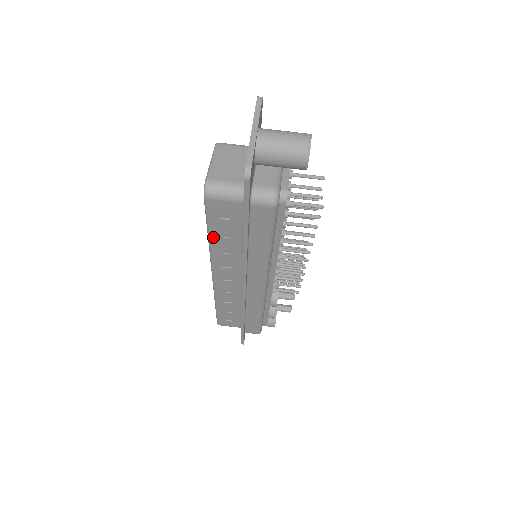
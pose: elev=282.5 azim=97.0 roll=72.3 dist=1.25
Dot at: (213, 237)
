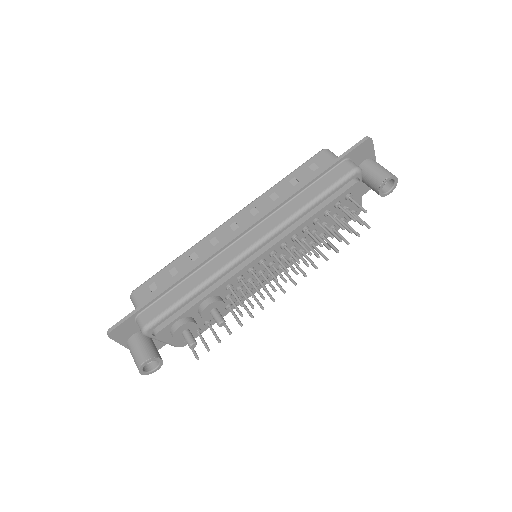
Dot at: (285, 180)
